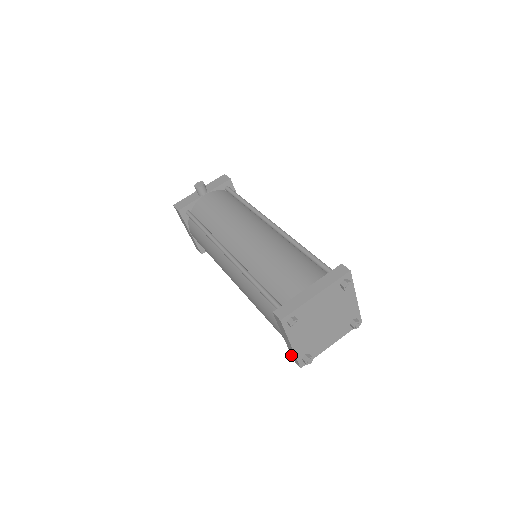
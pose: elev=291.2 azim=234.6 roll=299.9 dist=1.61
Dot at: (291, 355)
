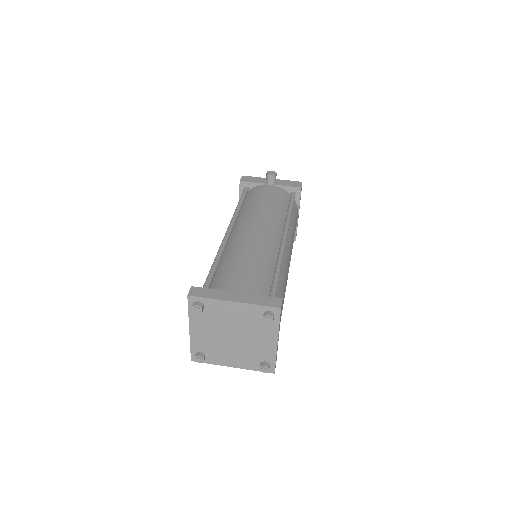
Dot at: occluded
